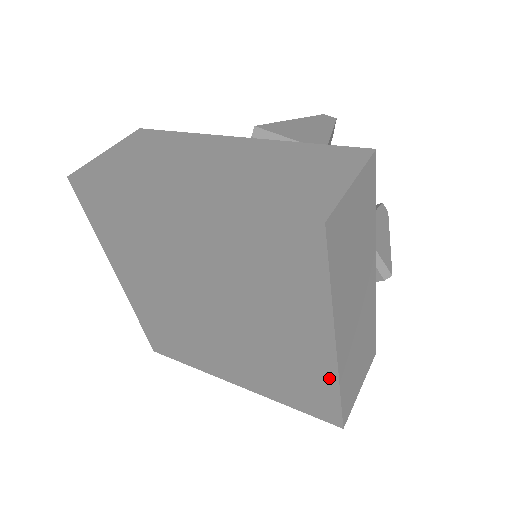
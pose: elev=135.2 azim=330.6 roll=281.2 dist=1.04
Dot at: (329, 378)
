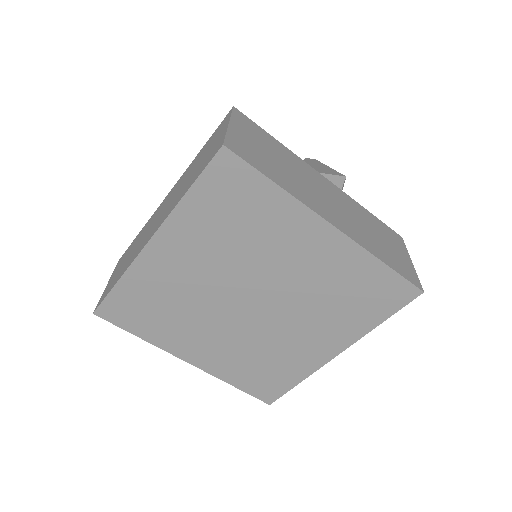
Dot at: (362, 258)
